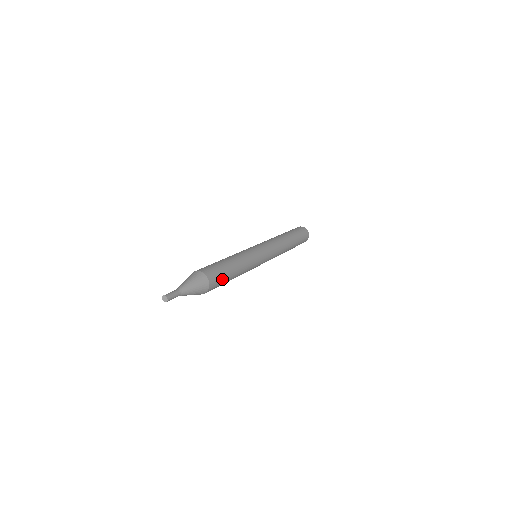
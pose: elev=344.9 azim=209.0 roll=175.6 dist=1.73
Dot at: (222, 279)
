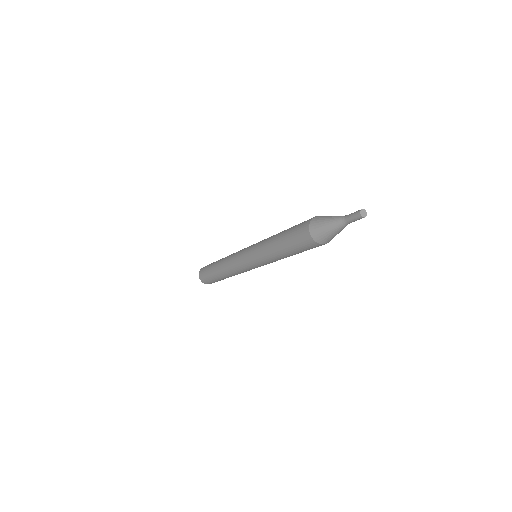
Dot at: occluded
